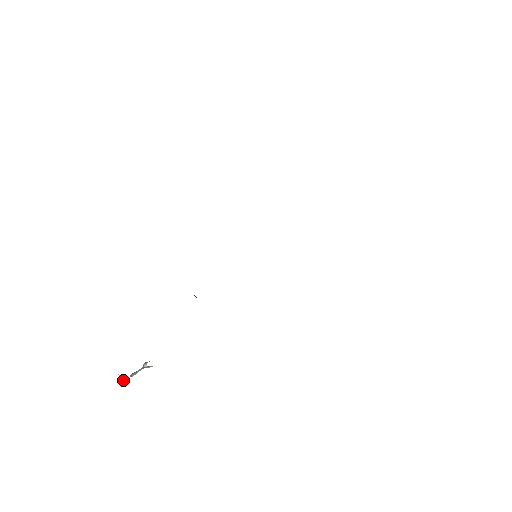
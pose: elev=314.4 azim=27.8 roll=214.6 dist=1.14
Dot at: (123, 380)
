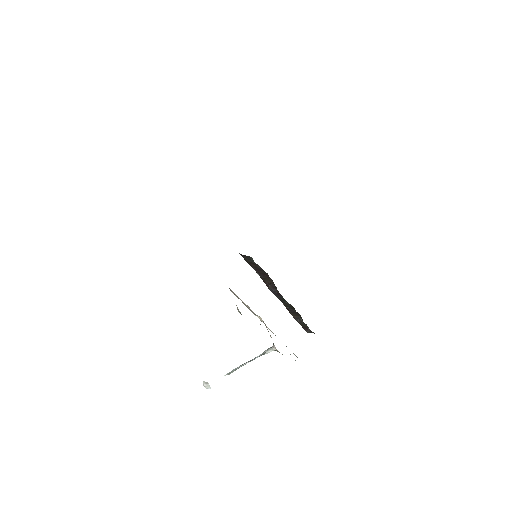
Dot at: (204, 386)
